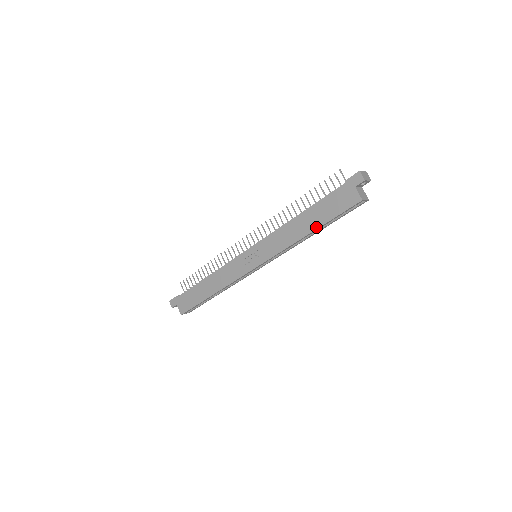
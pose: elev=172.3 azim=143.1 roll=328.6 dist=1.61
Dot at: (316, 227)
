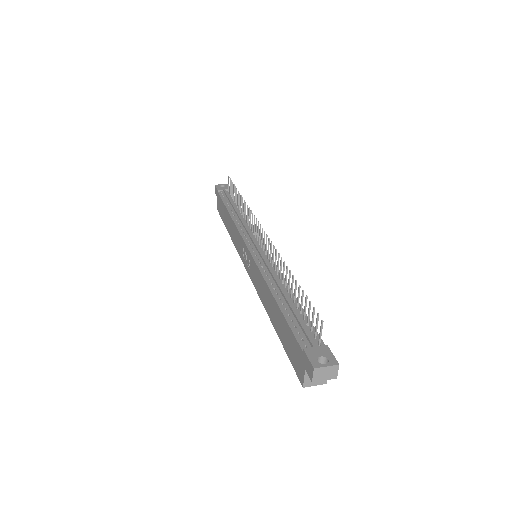
Dot at: (276, 329)
